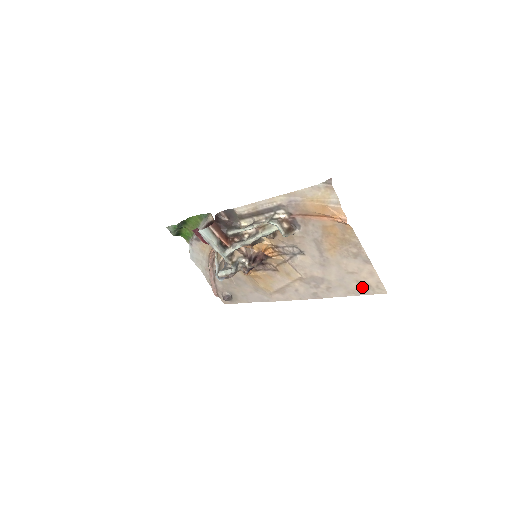
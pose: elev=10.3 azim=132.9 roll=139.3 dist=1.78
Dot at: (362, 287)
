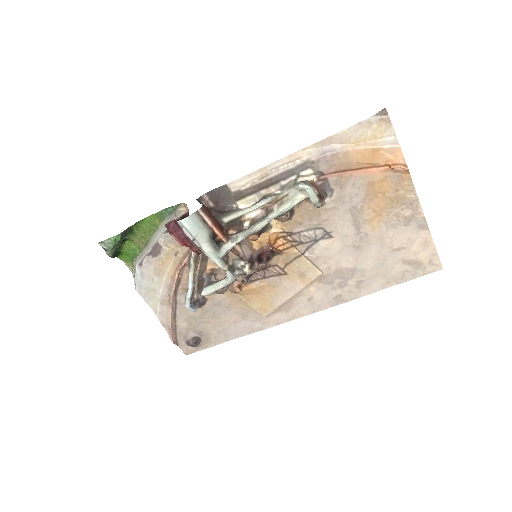
Dot at: (409, 268)
